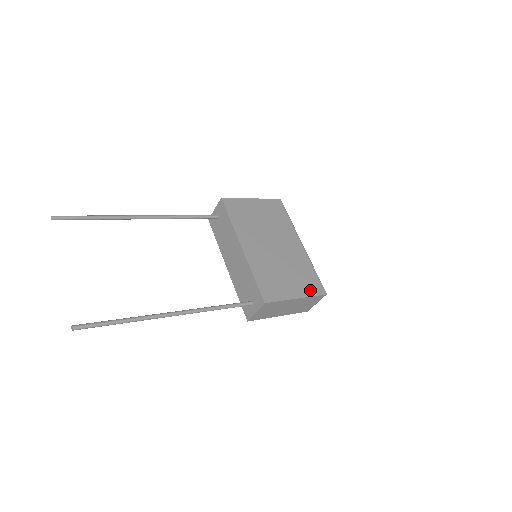
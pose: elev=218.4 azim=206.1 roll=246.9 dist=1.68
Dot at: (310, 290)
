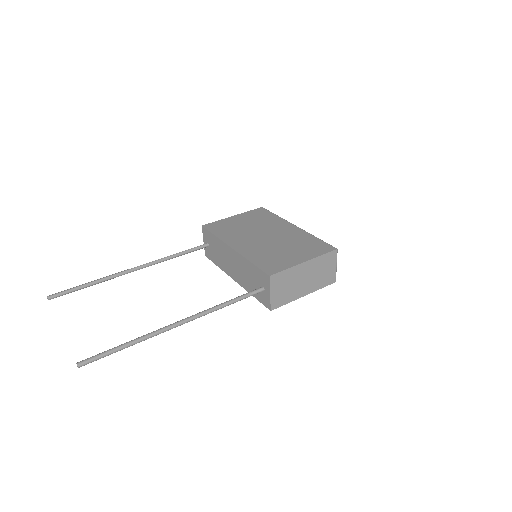
Dot at: (317, 252)
